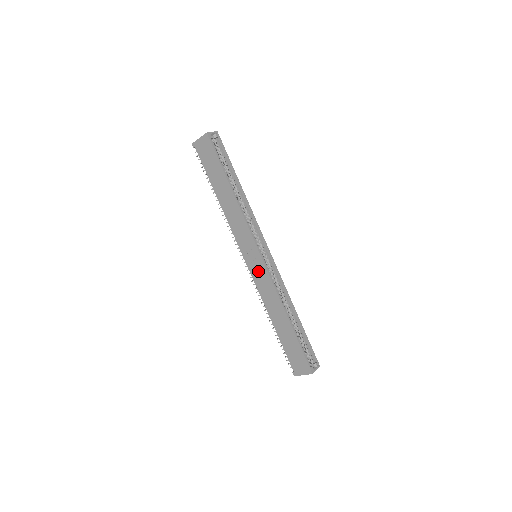
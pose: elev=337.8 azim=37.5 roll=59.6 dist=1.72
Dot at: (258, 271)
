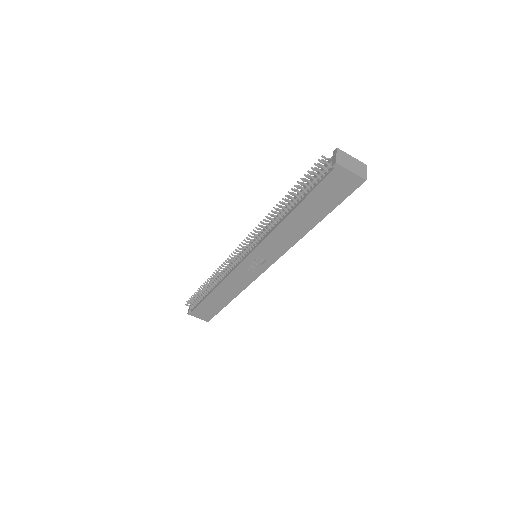
Dot at: (248, 271)
